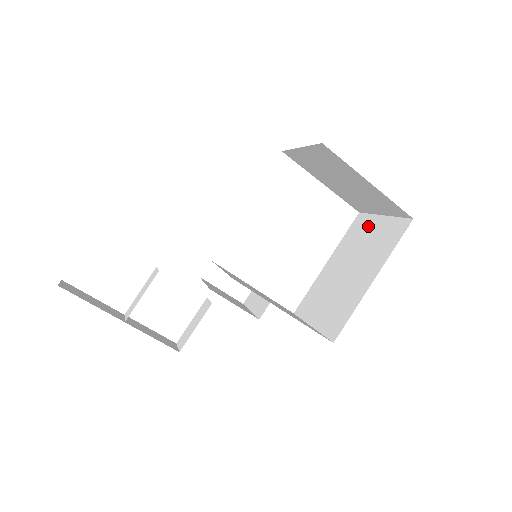
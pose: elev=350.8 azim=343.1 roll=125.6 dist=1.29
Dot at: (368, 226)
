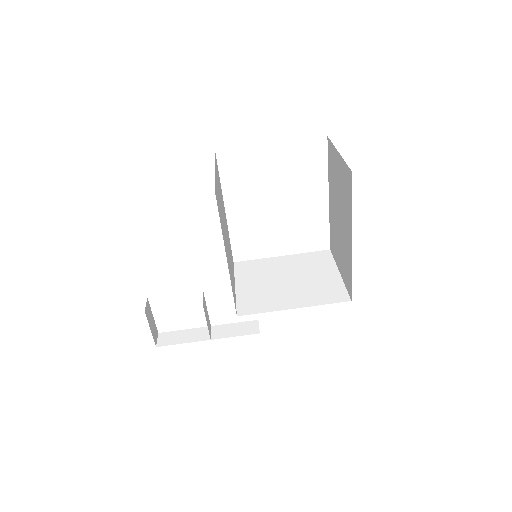
Dot at: (335, 163)
